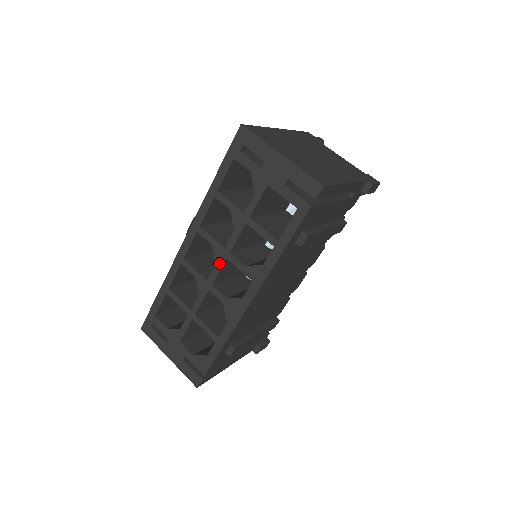
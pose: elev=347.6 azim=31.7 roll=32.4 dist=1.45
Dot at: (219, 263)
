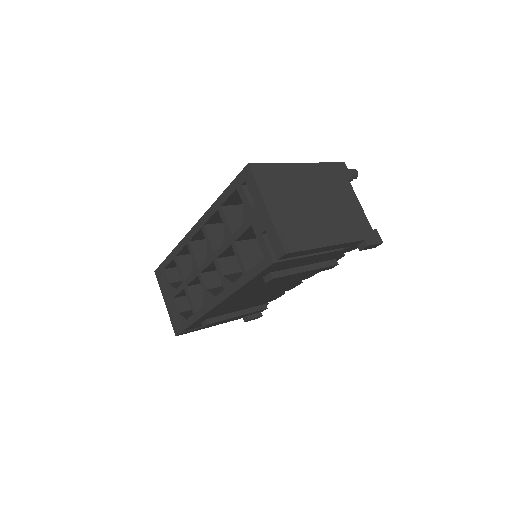
Dot at: (208, 261)
